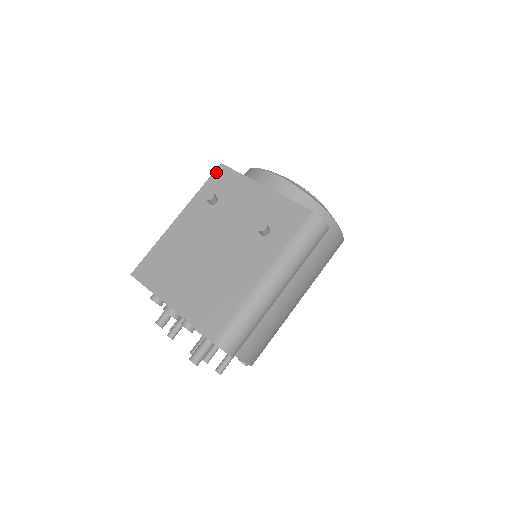
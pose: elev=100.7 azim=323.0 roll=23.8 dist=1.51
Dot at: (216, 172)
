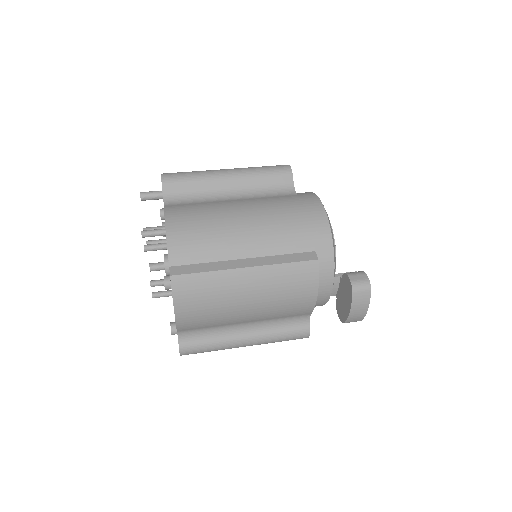
Dot at: occluded
